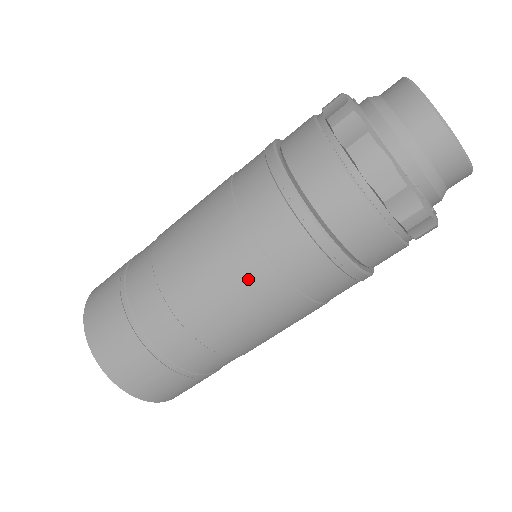
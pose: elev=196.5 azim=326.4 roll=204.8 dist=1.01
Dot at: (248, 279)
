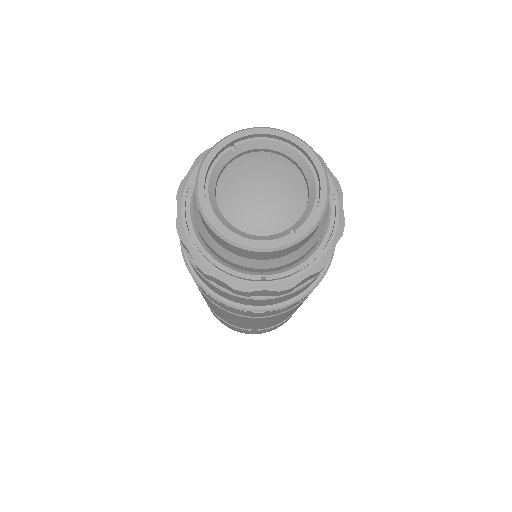
Dot at: occluded
